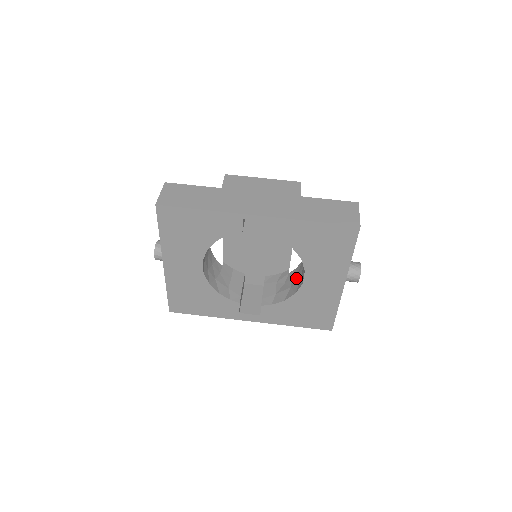
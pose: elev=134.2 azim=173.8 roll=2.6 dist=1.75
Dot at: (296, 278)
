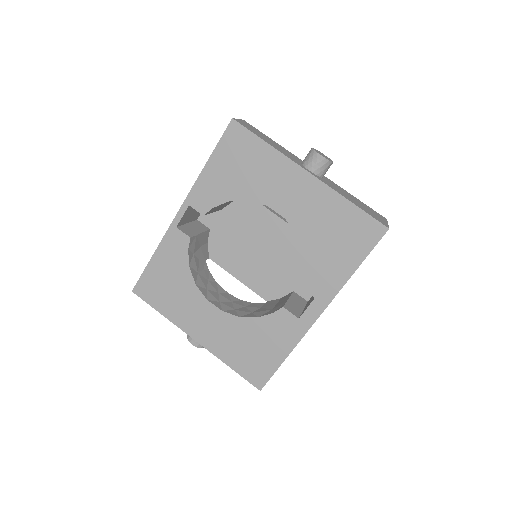
Dot at: occluded
